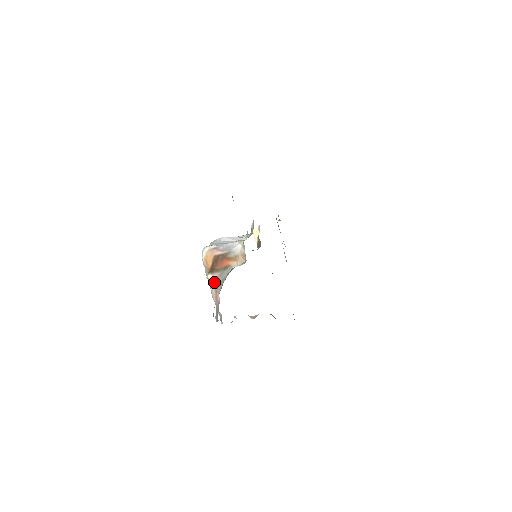
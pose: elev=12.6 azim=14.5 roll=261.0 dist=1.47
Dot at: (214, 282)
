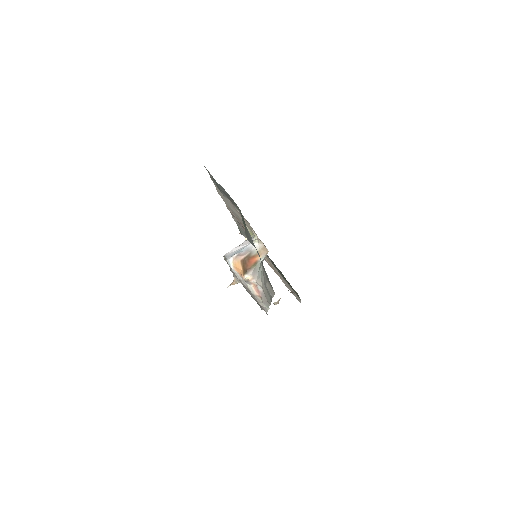
Dot at: (251, 279)
